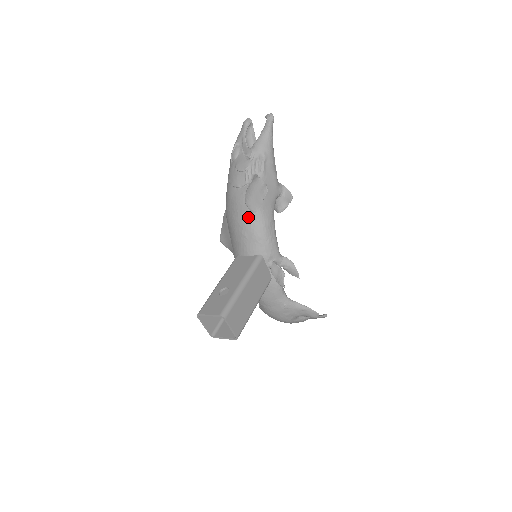
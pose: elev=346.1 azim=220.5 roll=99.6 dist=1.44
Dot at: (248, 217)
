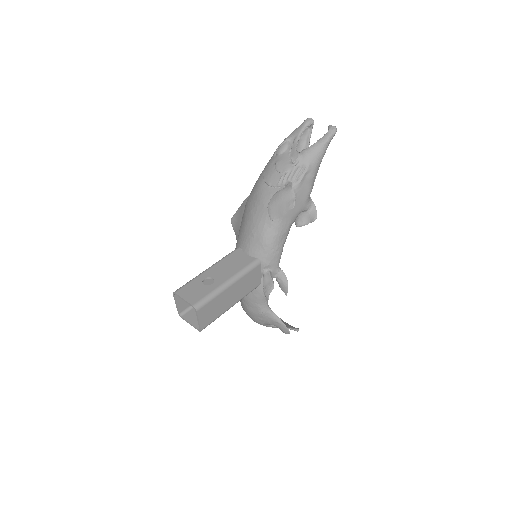
Dot at: (264, 220)
